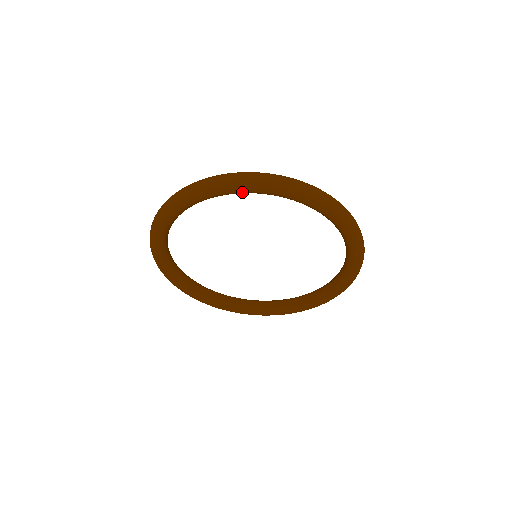
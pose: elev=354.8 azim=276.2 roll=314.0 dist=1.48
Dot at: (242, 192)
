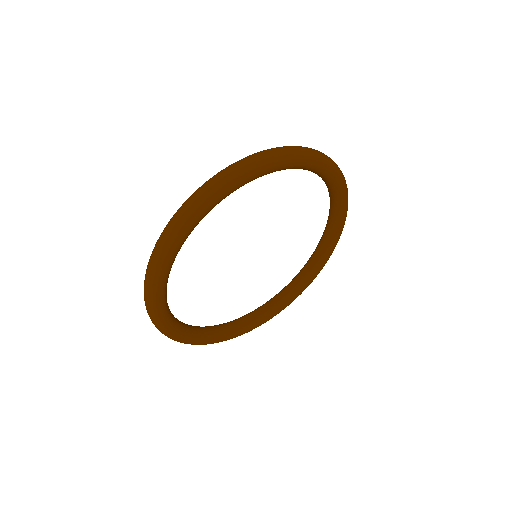
Dot at: (322, 171)
